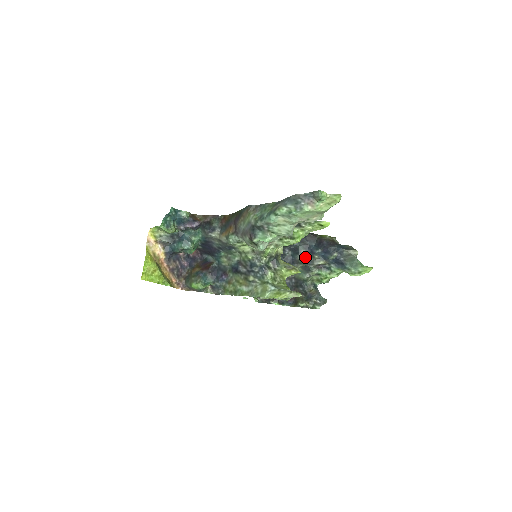
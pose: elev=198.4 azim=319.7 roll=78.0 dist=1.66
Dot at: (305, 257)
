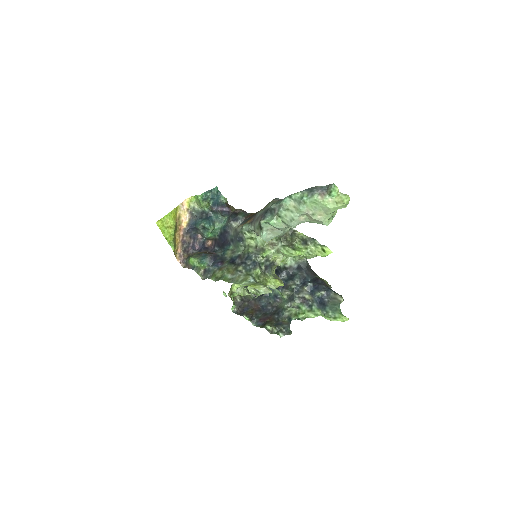
Dot at: (296, 285)
